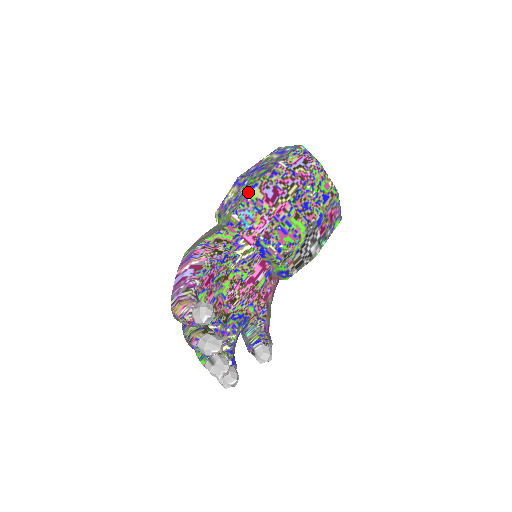
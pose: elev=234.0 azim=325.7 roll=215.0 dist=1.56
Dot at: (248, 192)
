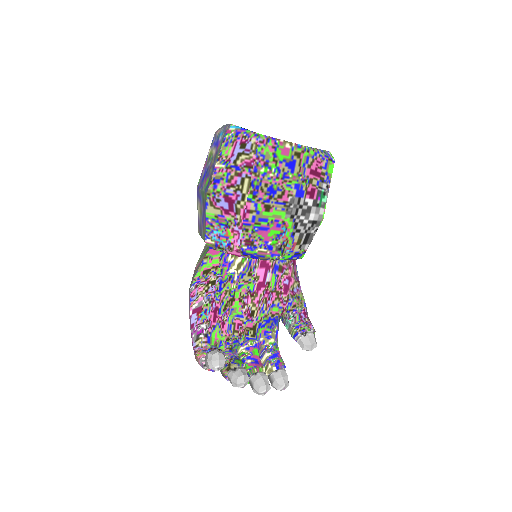
Dot at: (205, 213)
